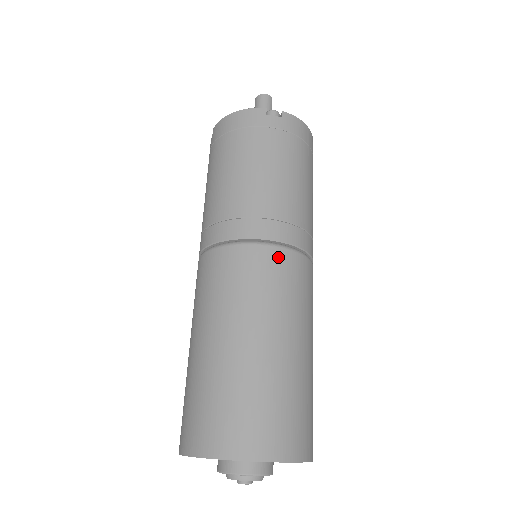
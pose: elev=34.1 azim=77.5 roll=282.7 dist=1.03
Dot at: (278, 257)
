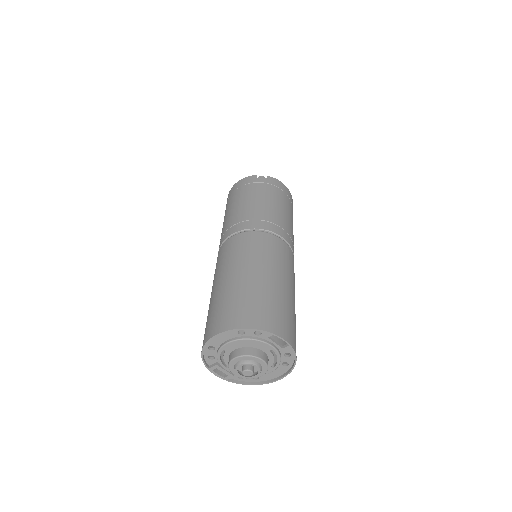
Dot at: (264, 236)
